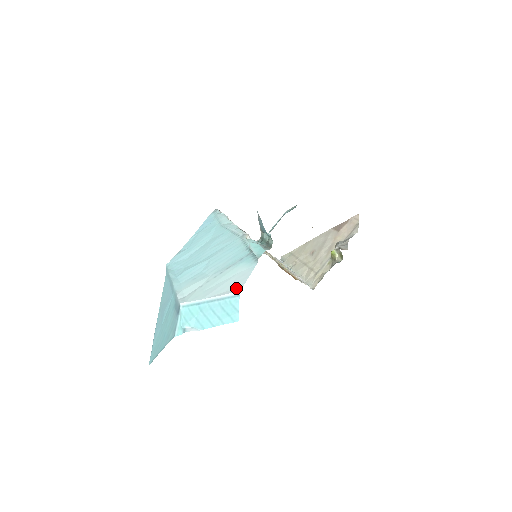
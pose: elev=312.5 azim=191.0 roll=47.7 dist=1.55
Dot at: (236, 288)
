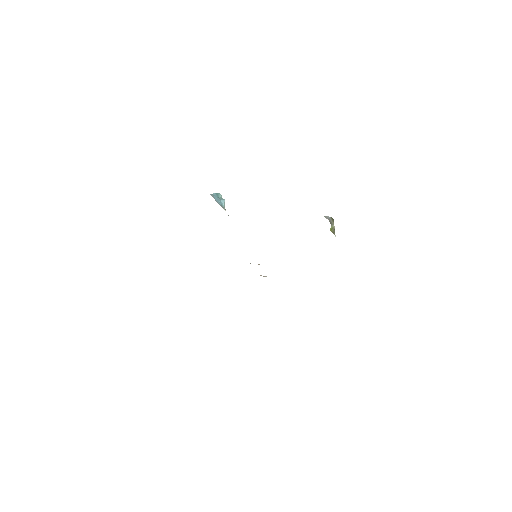
Dot at: occluded
